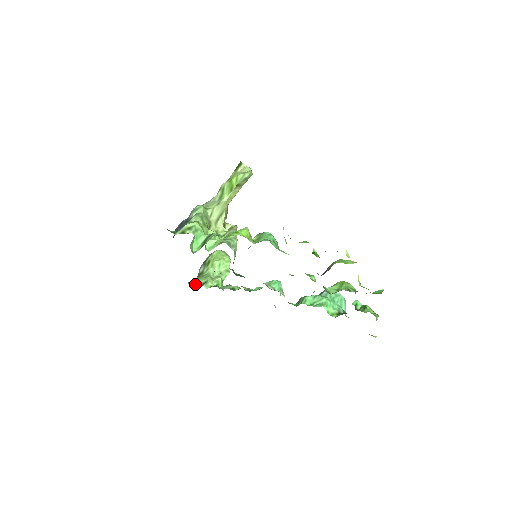
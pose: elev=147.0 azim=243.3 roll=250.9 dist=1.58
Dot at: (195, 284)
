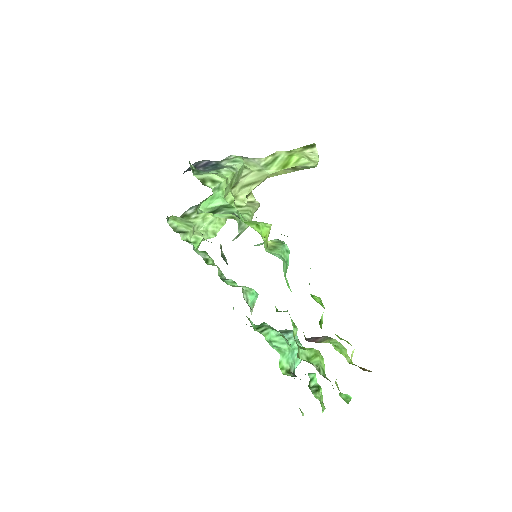
Dot at: (173, 225)
